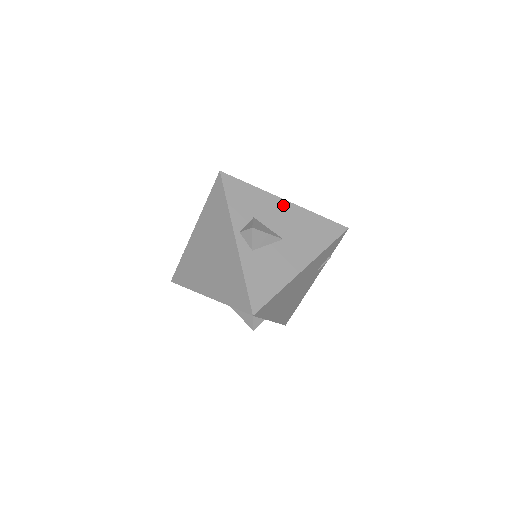
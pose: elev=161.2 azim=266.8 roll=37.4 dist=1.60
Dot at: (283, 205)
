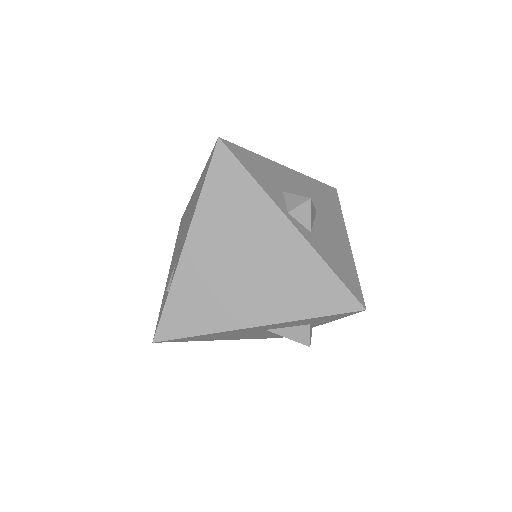
Dot at: (289, 173)
